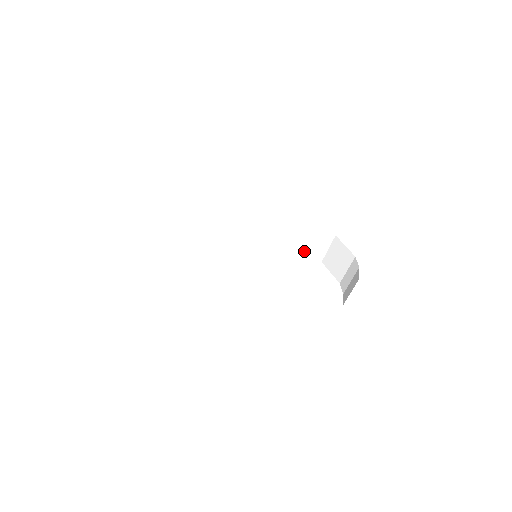
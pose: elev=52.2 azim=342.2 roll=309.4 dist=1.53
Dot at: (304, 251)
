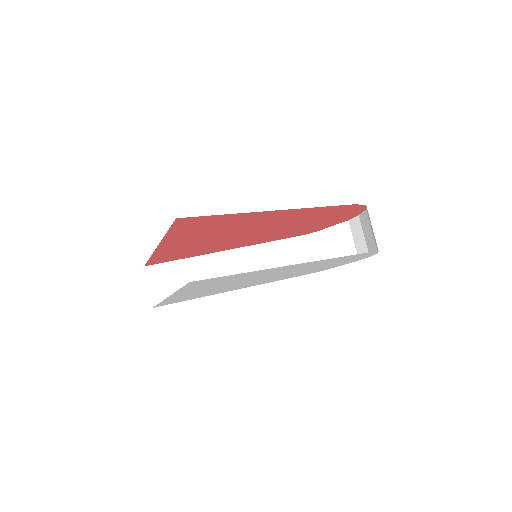
Dot at: occluded
